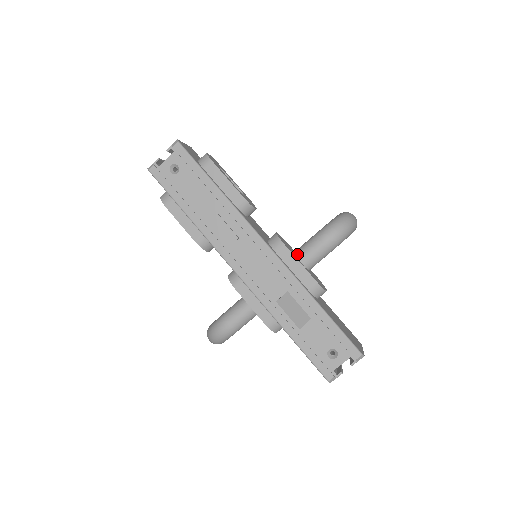
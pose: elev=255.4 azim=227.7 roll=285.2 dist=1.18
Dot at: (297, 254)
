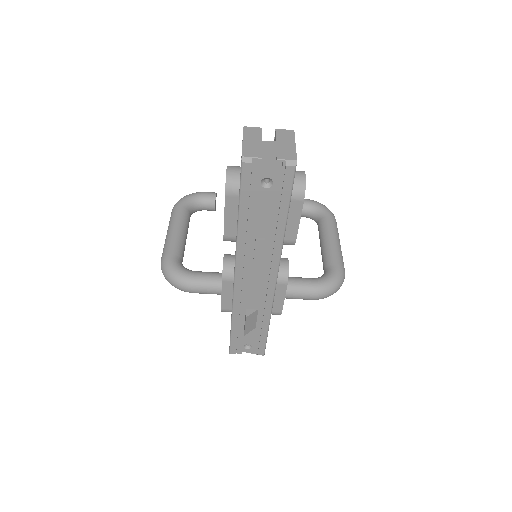
Dot at: (288, 289)
